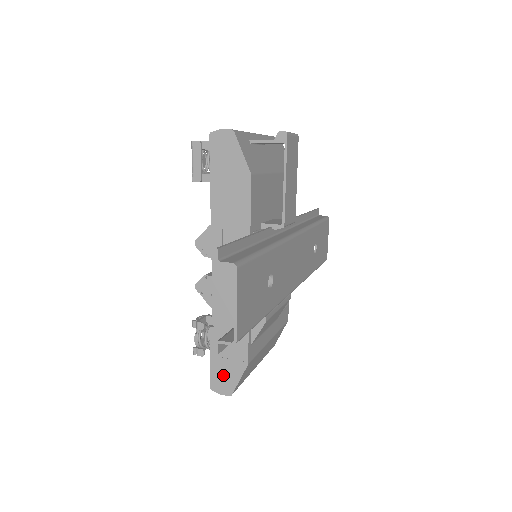
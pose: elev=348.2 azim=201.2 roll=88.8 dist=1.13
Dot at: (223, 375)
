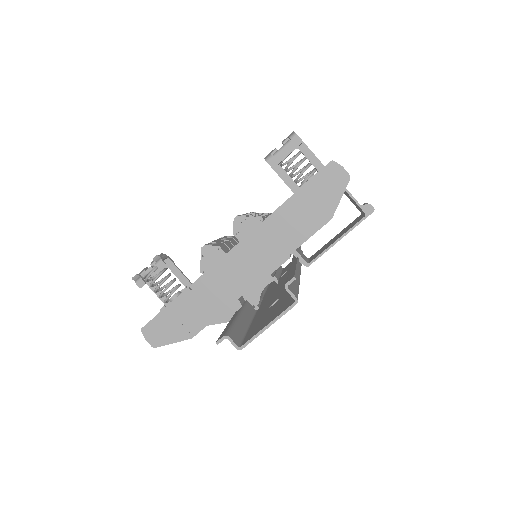
Dot at: (163, 329)
